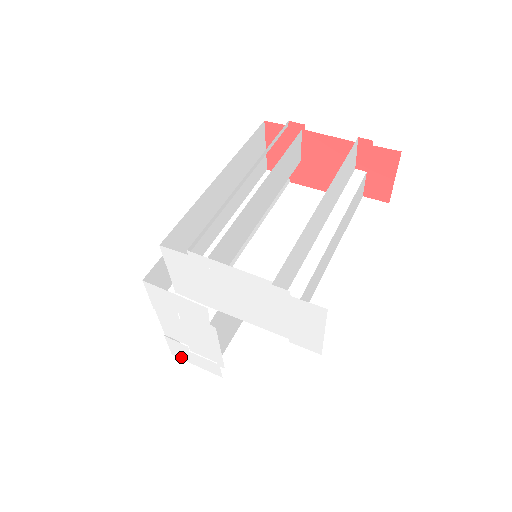
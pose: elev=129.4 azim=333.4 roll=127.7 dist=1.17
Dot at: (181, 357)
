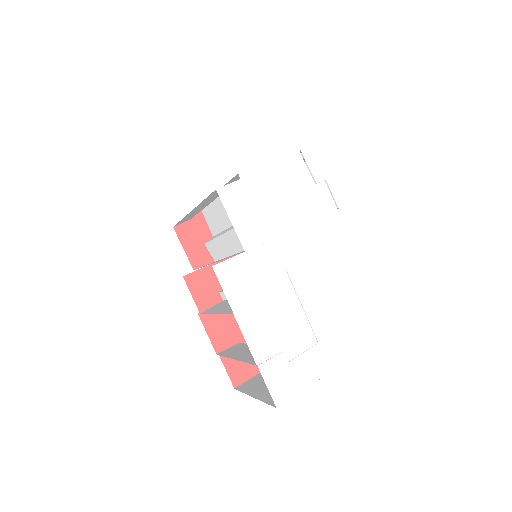
Dot at: (286, 395)
